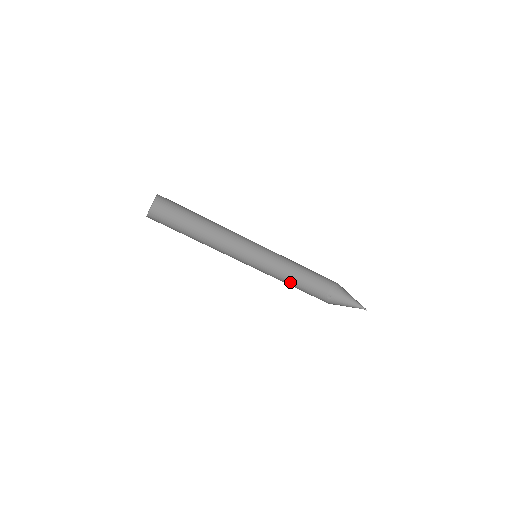
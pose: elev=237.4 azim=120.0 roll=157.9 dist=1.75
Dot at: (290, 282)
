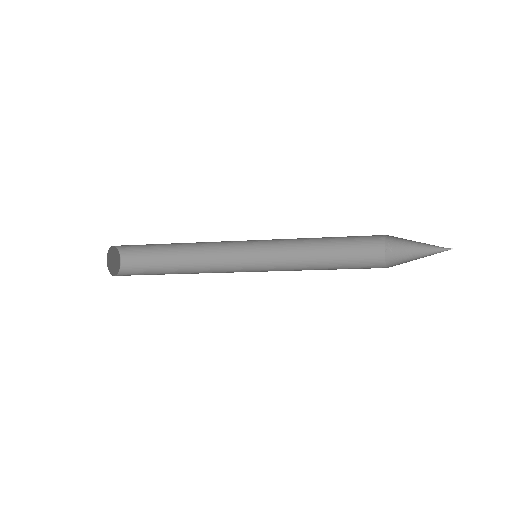
Dot at: (321, 259)
